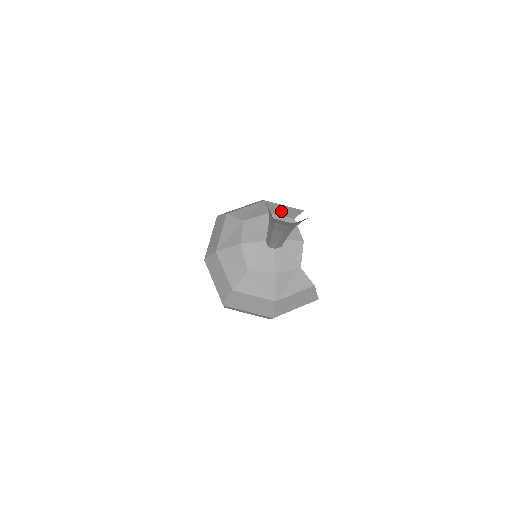
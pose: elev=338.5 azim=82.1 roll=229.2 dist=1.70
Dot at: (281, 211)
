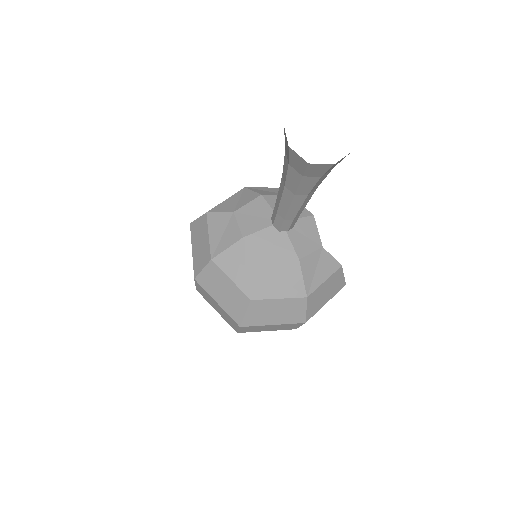
Dot at: (271, 192)
